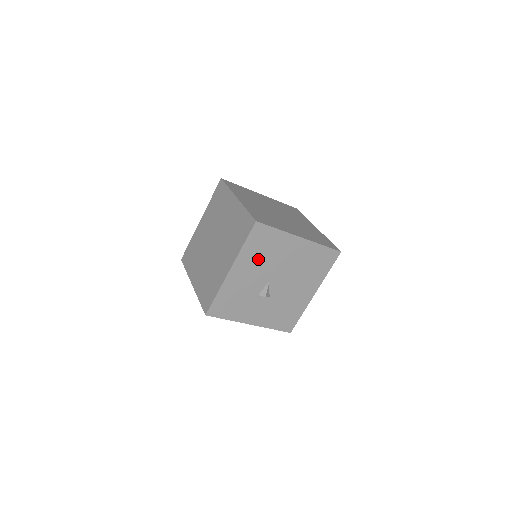
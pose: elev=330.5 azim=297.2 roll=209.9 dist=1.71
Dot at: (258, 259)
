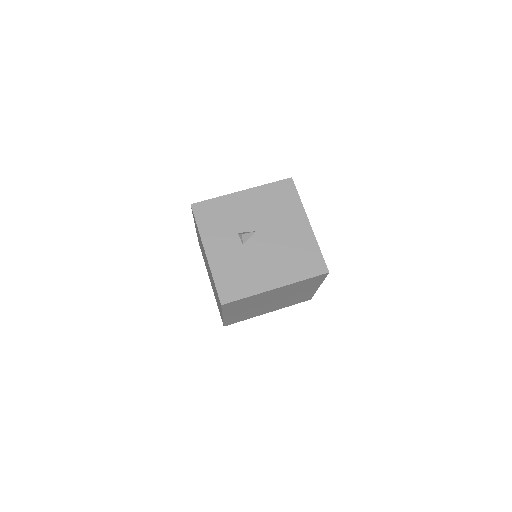
Dot at: (267, 205)
